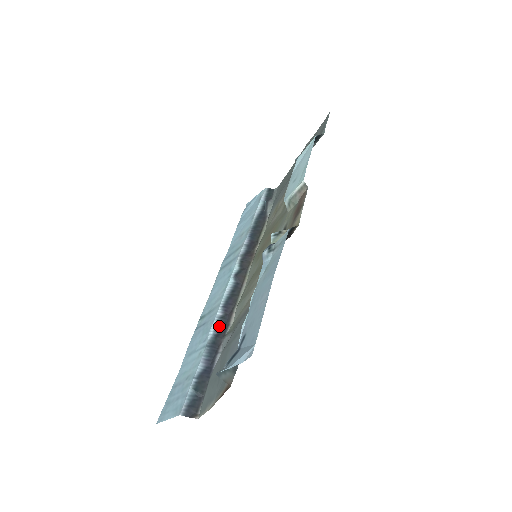
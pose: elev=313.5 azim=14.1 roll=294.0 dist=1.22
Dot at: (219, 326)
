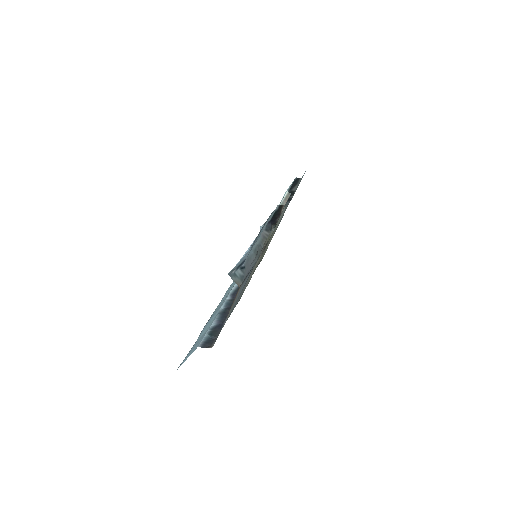
Dot at: (228, 304)
